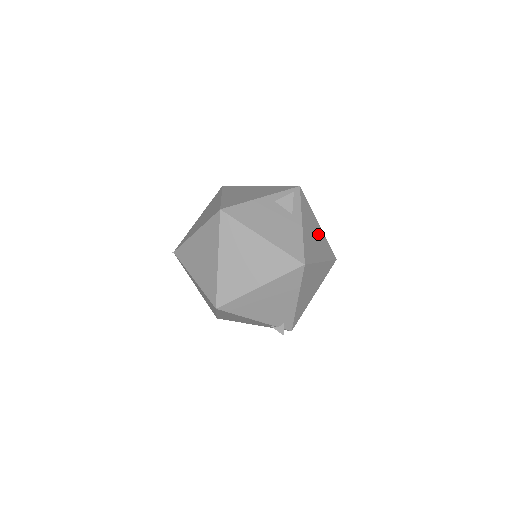
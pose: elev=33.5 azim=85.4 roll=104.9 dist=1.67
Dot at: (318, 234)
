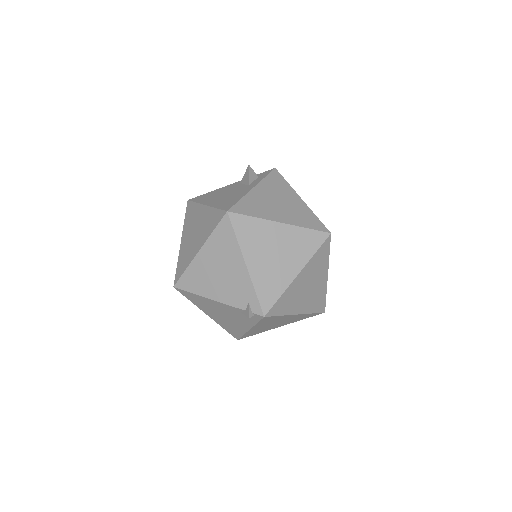
Dot at: (291, 204)
